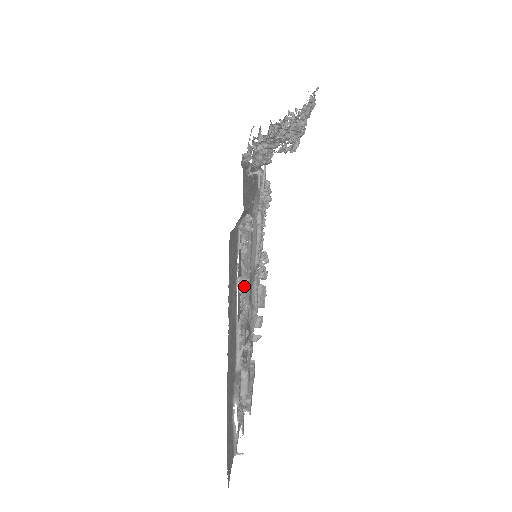
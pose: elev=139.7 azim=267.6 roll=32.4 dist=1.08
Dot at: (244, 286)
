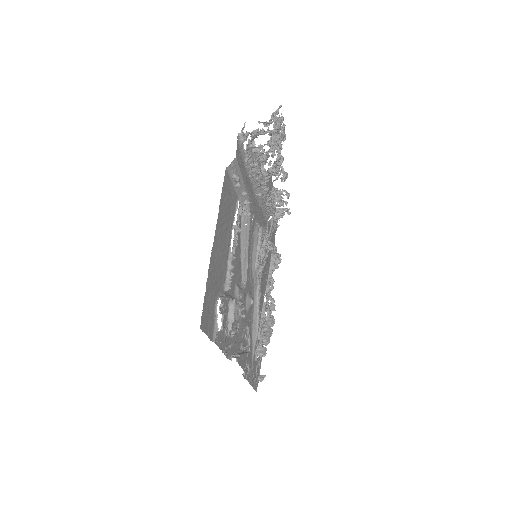
Dot at: (243, 261)
